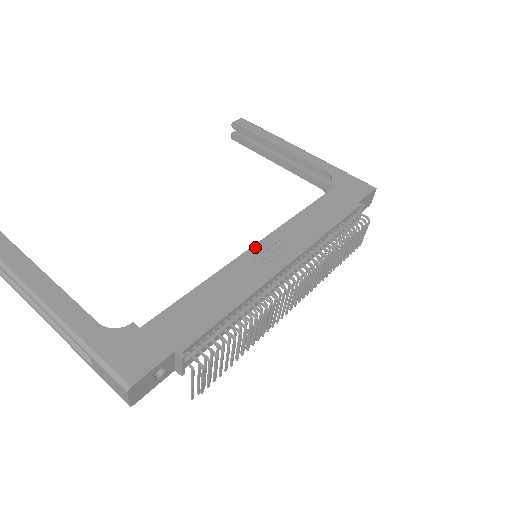
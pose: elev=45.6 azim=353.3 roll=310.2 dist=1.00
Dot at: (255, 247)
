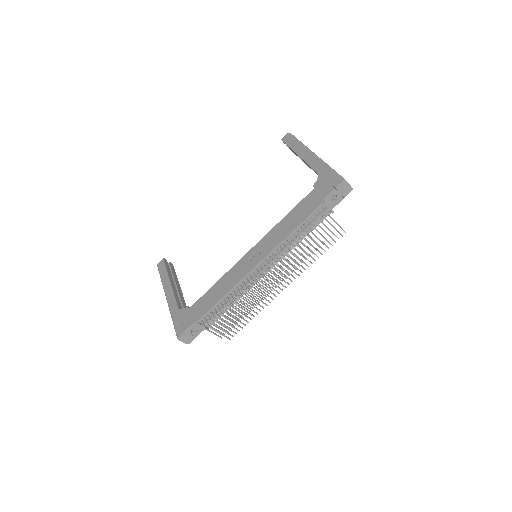
Dot at: (247, 253)
